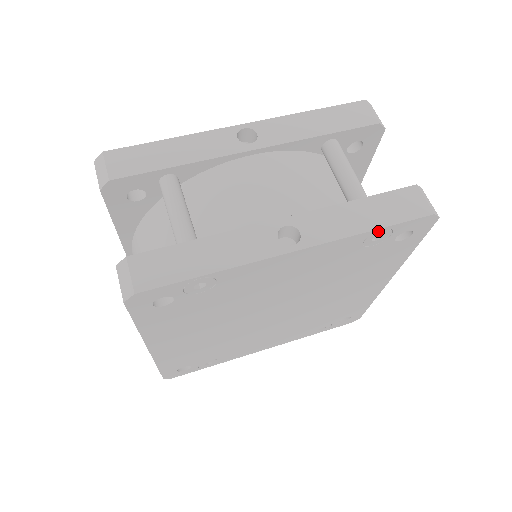
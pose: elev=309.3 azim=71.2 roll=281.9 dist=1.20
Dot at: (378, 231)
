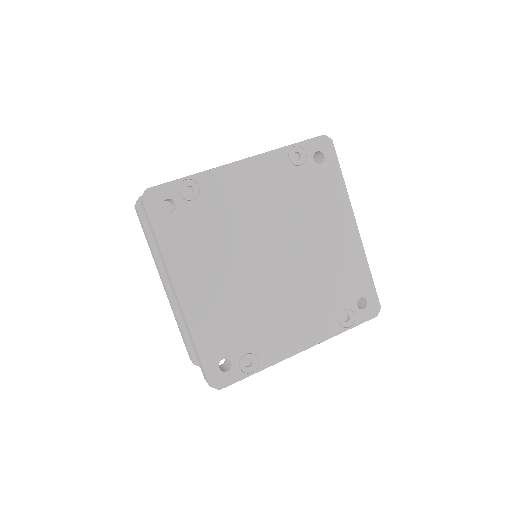
Dot at: (292, 148)
